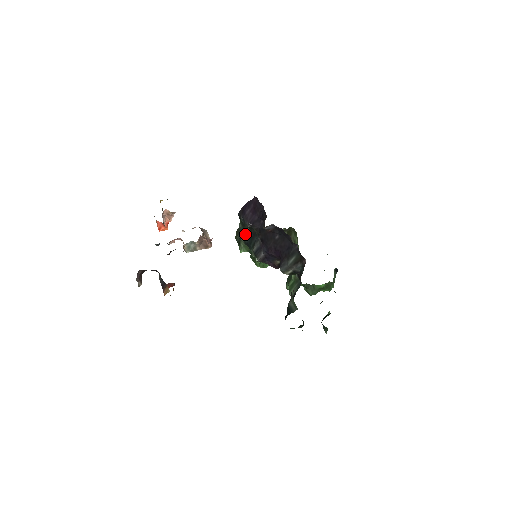
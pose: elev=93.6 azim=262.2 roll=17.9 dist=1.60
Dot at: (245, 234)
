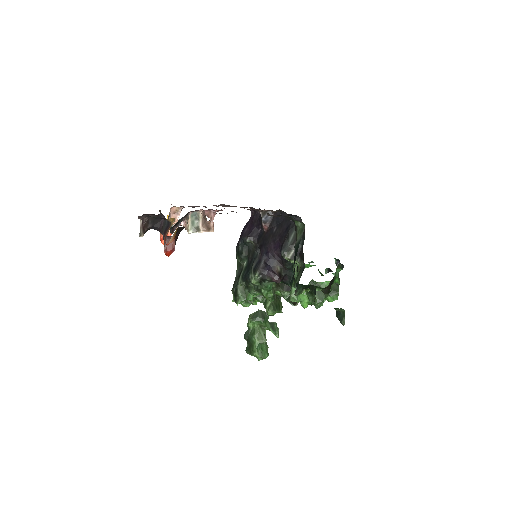
Dot at: (243, 271)
